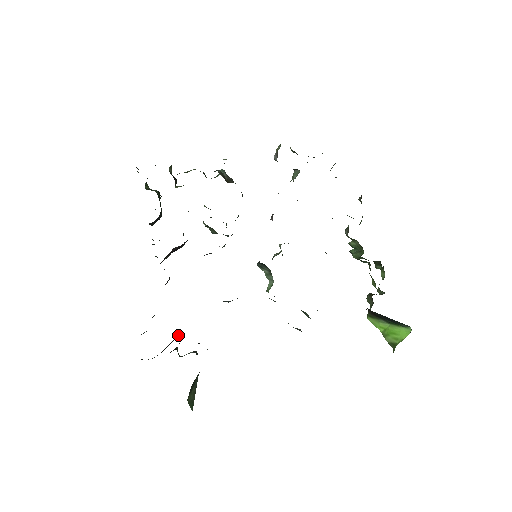
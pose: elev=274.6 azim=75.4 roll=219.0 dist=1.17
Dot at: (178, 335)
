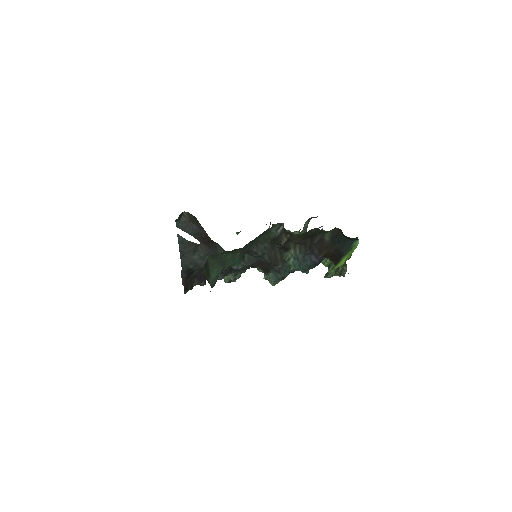
Dot at: occluded
